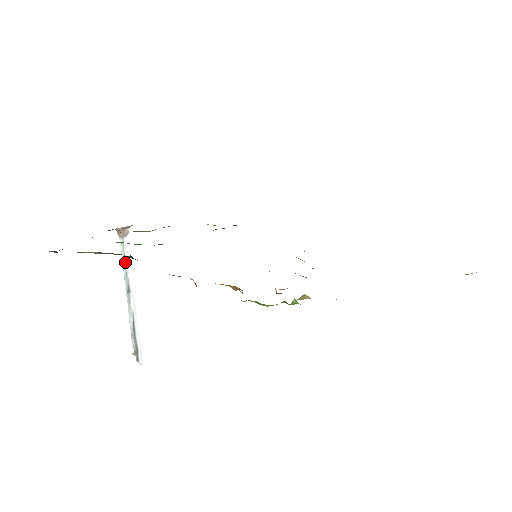
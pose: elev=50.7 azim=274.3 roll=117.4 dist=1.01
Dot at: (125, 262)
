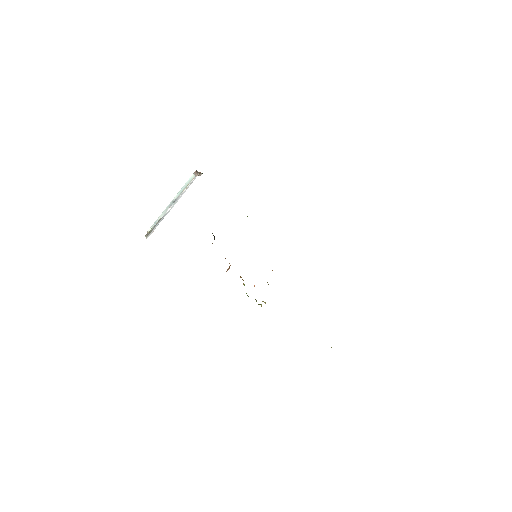
Dot at: (185, 187)
